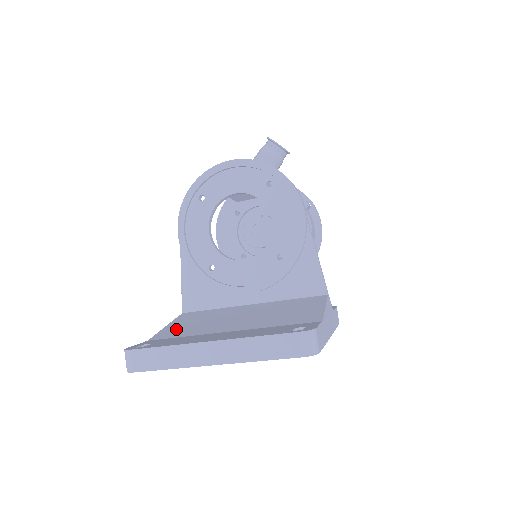
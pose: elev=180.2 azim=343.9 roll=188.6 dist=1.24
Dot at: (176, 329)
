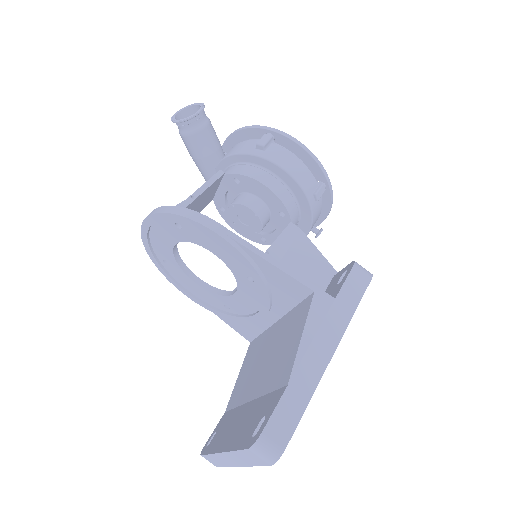
Dot at: (238, 387)
